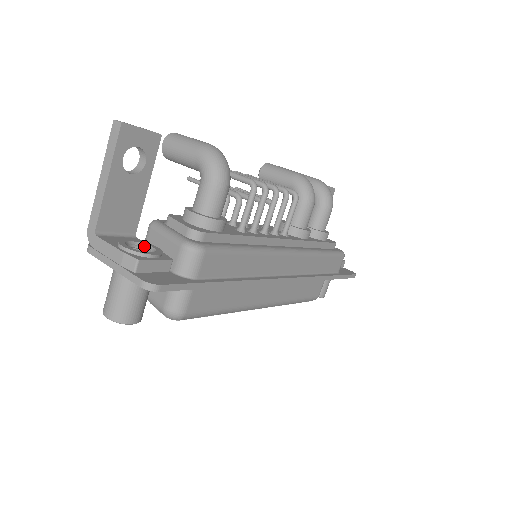
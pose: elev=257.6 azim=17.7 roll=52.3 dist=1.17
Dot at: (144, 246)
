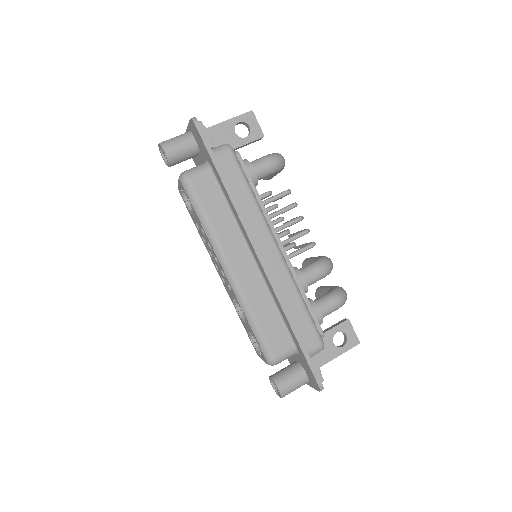
Dot at: occluded
